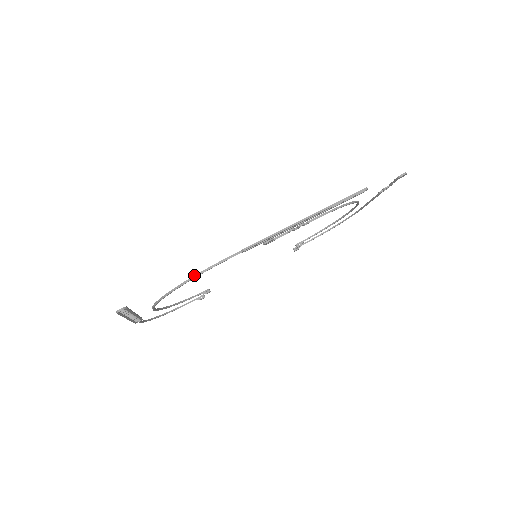
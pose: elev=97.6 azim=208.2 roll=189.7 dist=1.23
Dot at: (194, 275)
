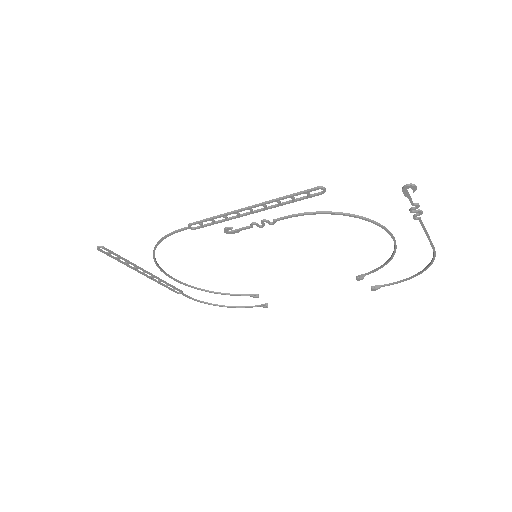
Dot at: (159, 240)
